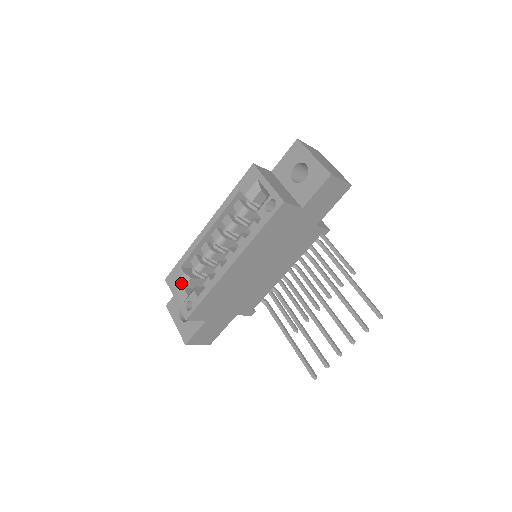
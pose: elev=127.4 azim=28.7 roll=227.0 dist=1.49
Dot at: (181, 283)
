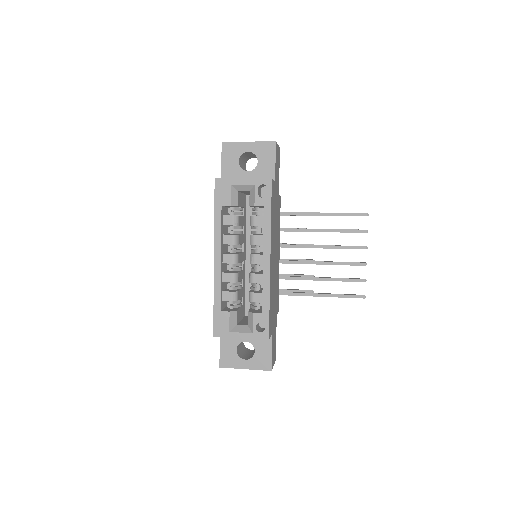
Dot at: (232, 323)
